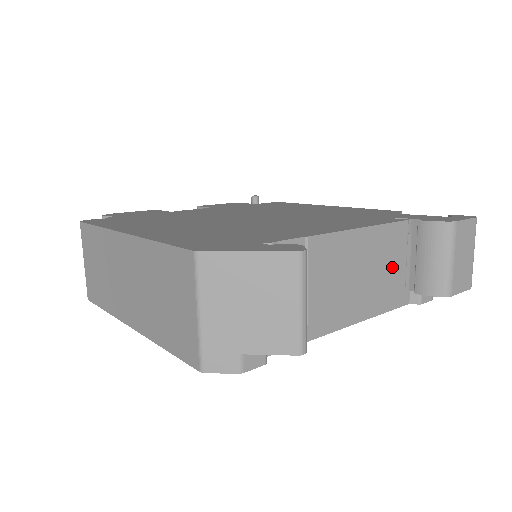
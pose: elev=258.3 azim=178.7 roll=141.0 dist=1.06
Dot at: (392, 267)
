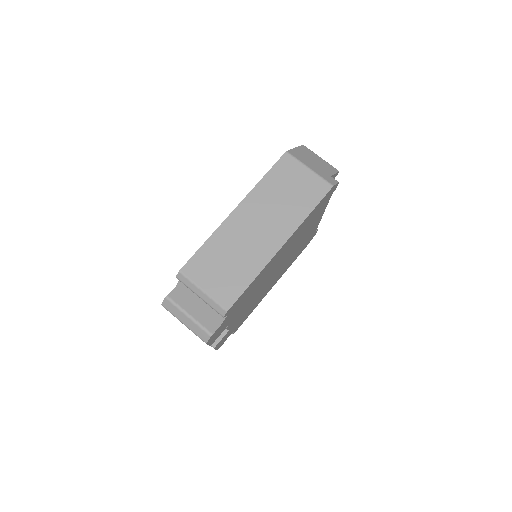
Dot at: occluded
